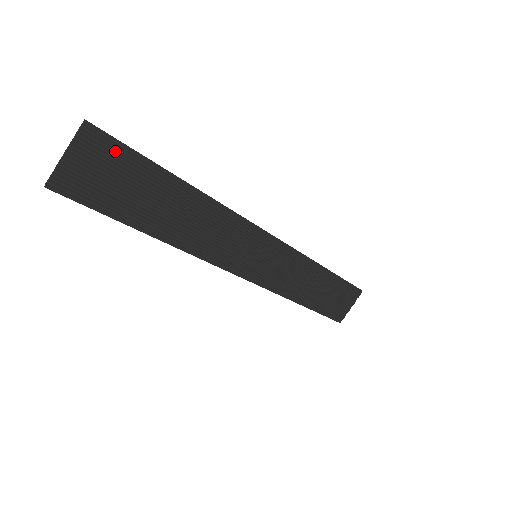
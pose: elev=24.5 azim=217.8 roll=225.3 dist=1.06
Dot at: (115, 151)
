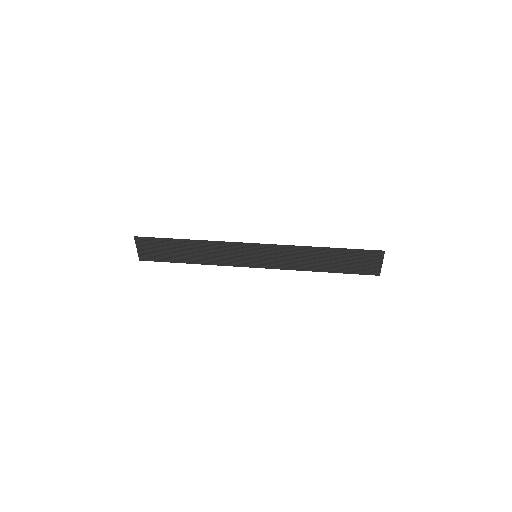
Dot at: (150, 241)
